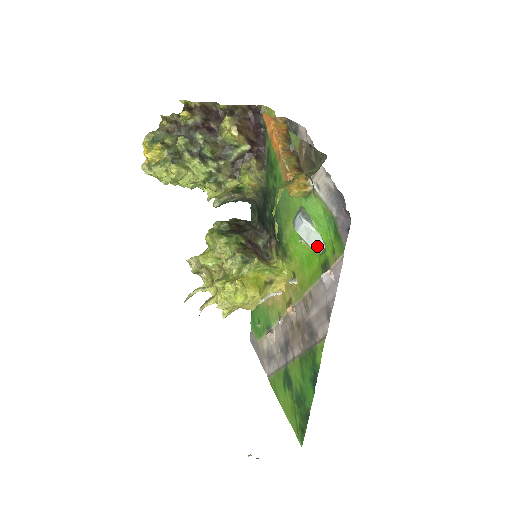
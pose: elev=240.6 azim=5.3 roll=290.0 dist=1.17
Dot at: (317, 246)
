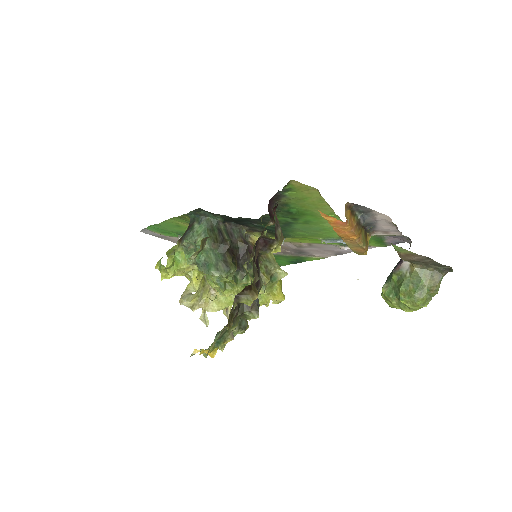
Dot at: occluded
